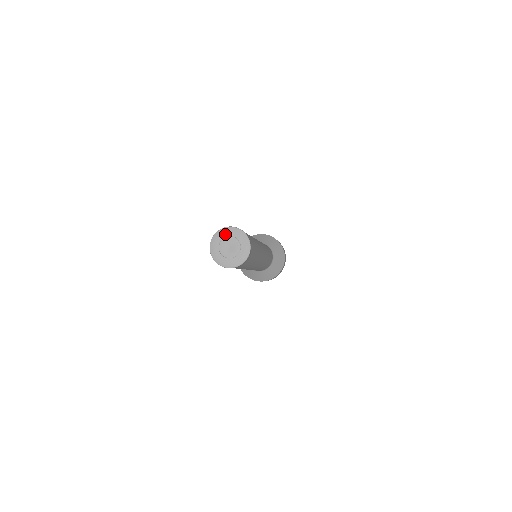
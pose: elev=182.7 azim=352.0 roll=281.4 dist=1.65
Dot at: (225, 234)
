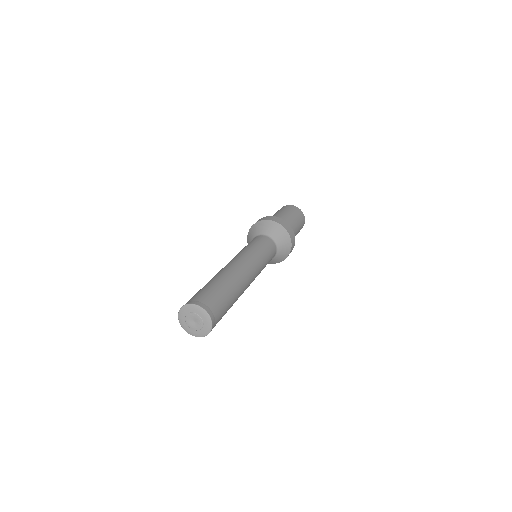
Dot at: (195, 311)
